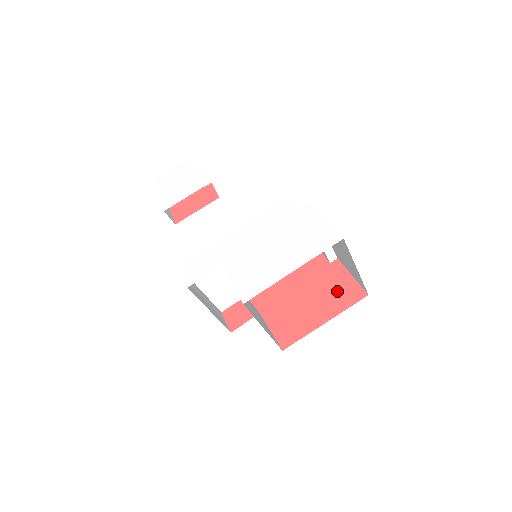
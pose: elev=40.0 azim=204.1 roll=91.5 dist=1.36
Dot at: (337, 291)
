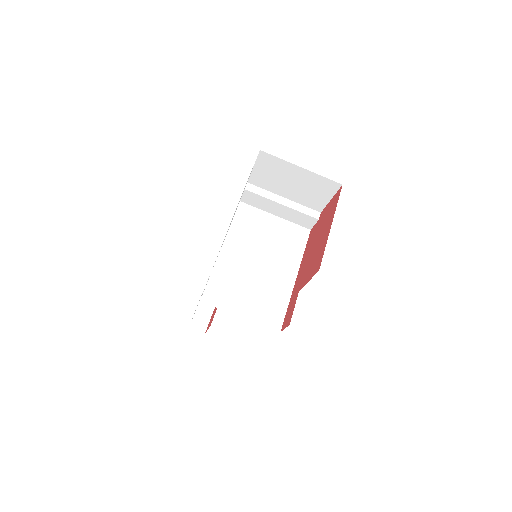
Dot at: (328, 213)
